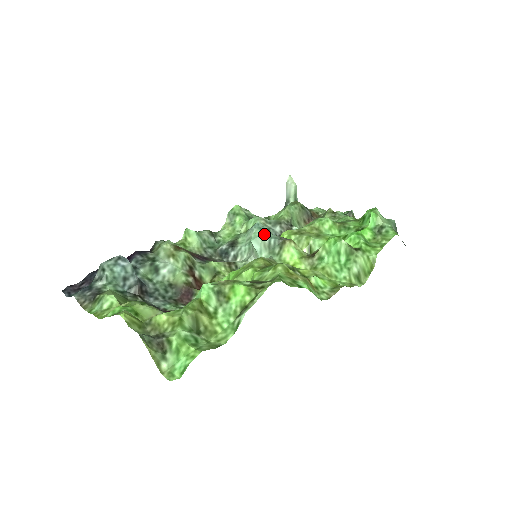
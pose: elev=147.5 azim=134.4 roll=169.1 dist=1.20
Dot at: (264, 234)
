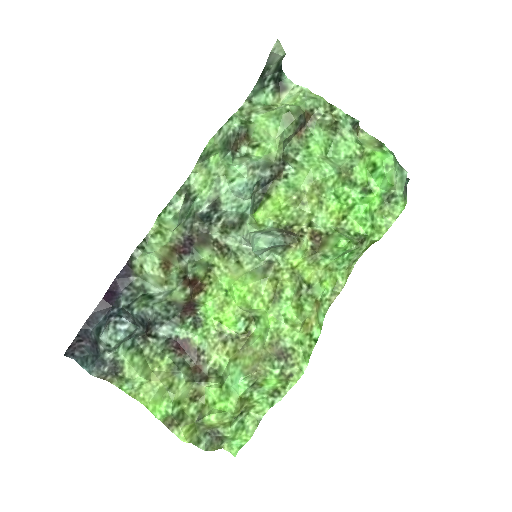
Dot at: (269, 246)
